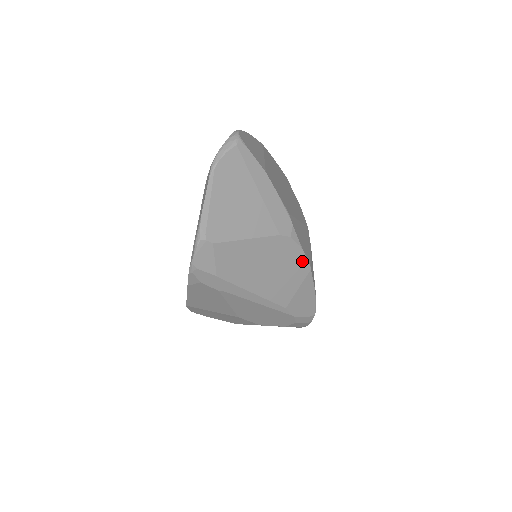
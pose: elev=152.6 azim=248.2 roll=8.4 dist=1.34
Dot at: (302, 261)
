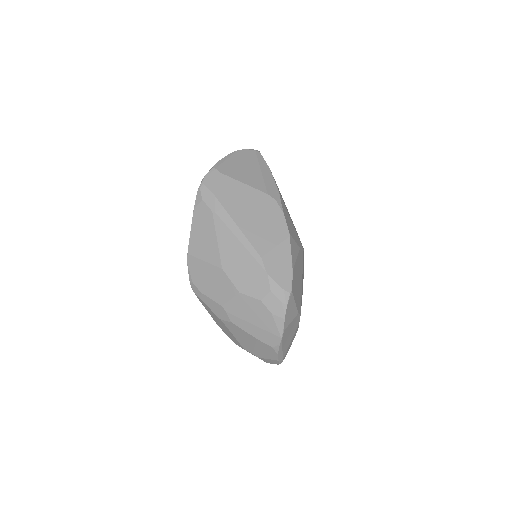
Dot at: (283, 225)
